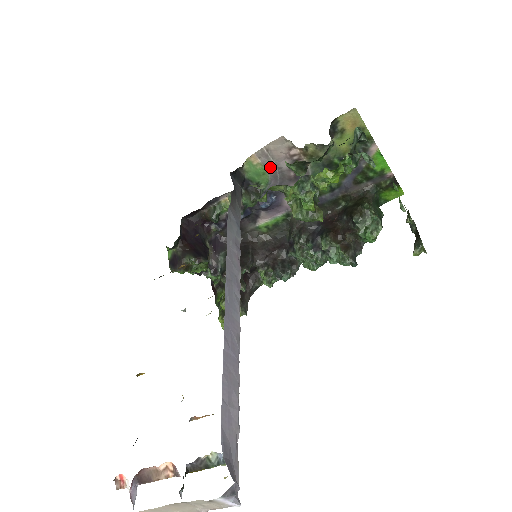
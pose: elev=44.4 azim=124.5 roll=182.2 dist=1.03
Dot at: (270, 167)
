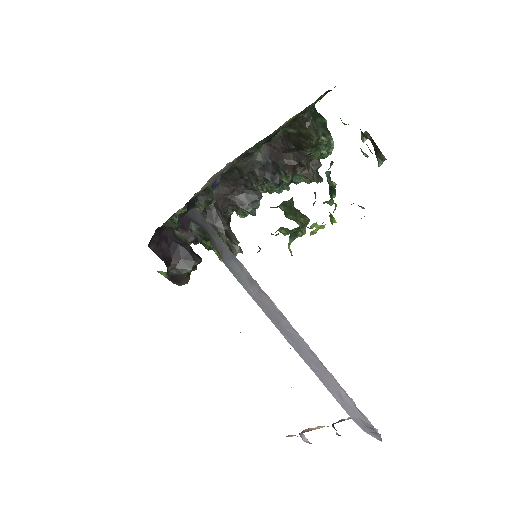
Dot at: (214, 179)
